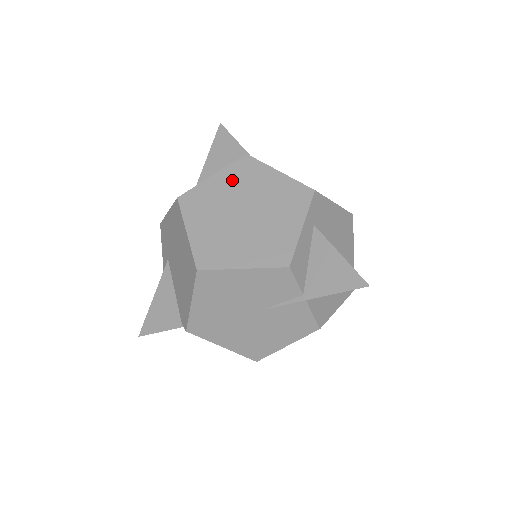
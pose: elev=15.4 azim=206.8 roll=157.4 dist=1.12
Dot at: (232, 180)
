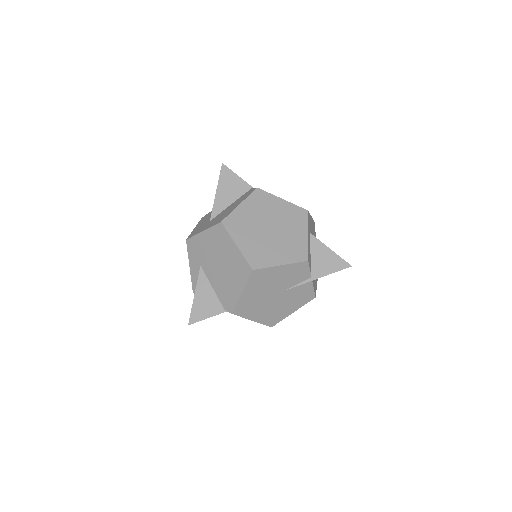
Dot at: (254, 207)
